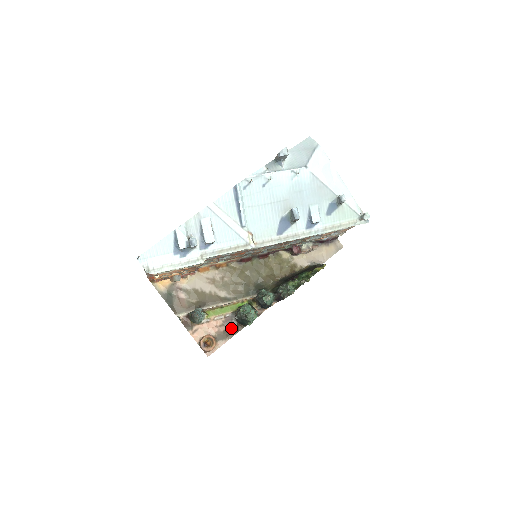
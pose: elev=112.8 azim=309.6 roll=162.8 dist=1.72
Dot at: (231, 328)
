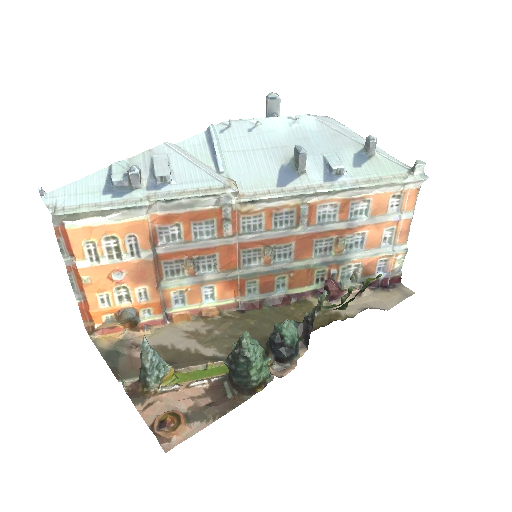
Dot at: (220, 399)
